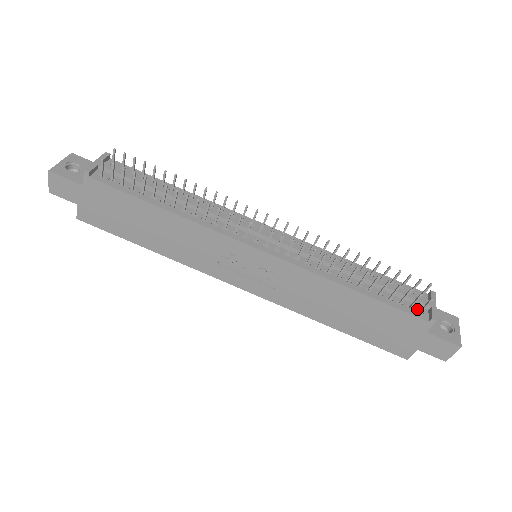
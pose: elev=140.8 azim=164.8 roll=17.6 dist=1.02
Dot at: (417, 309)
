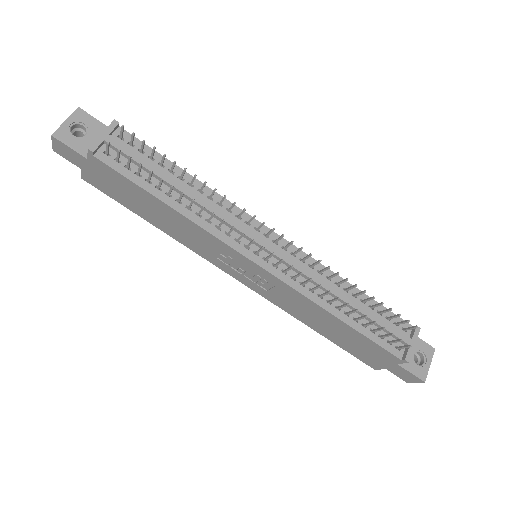
Dot at: (395, 345)
